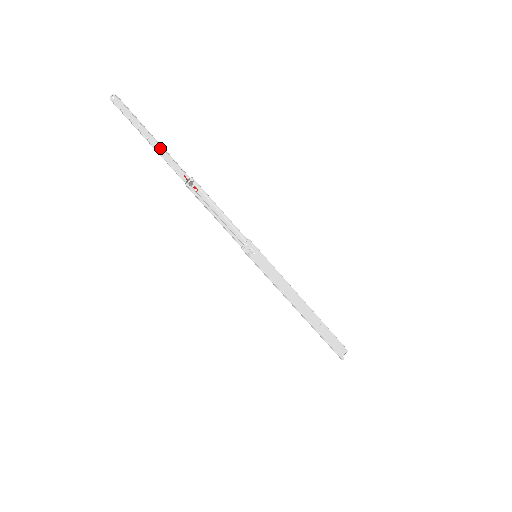
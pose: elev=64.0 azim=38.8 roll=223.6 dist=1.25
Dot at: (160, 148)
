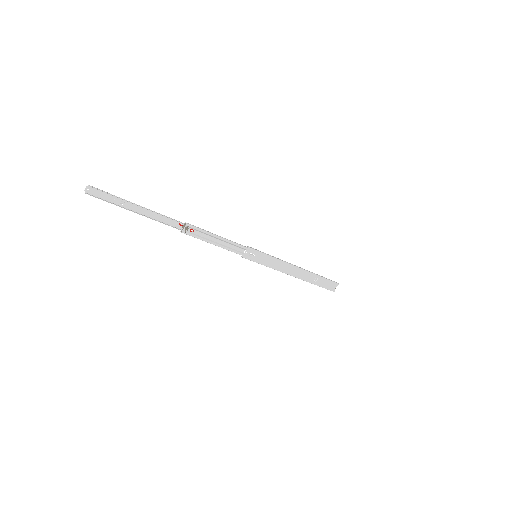
Dot at: (149, 212)
